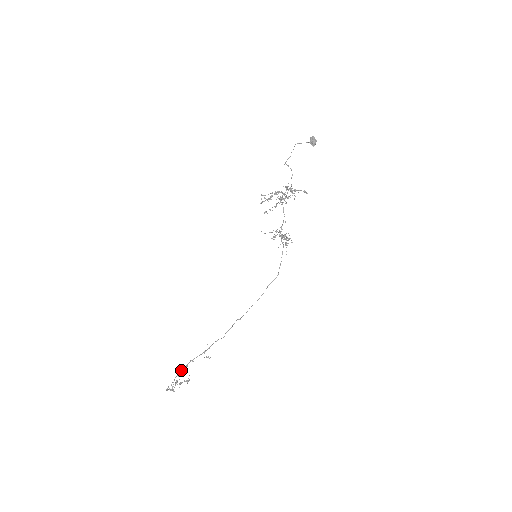
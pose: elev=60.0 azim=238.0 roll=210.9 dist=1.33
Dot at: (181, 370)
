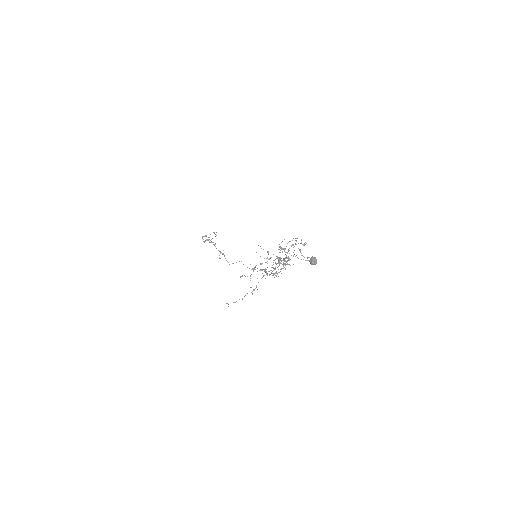
Dot at: occluded
